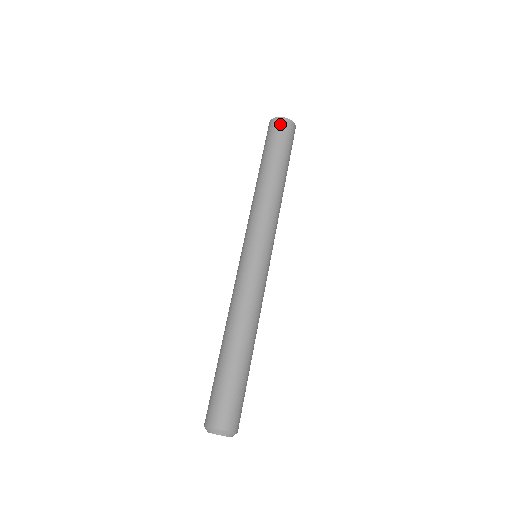
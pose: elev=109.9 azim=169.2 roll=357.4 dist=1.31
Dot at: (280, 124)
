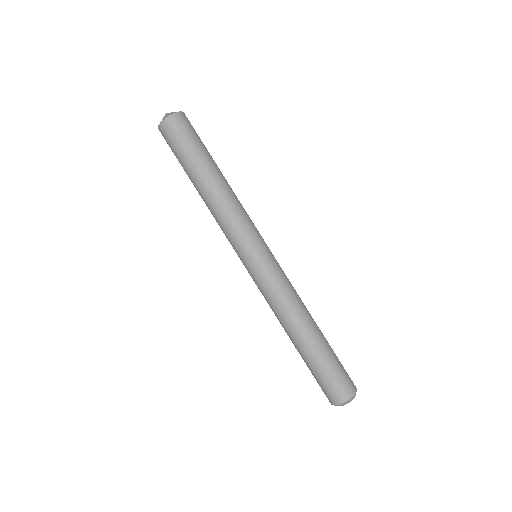
Dot at: (179, 122)
